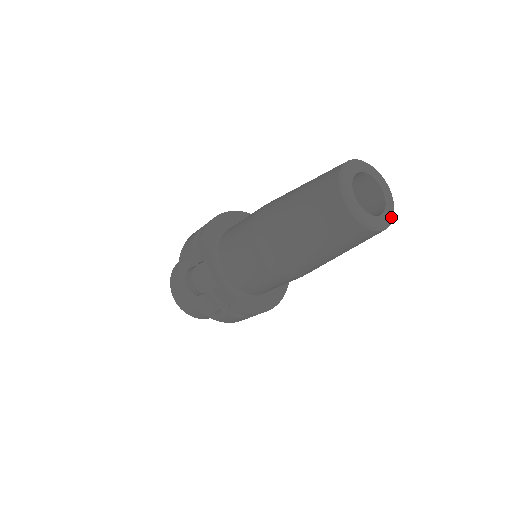
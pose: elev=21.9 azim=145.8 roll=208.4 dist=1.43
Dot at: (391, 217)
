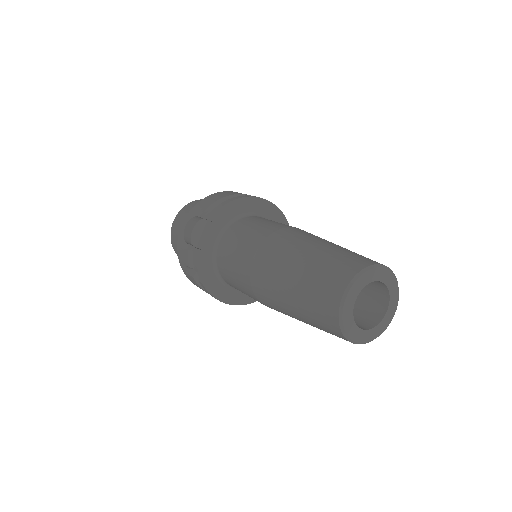
Dot at: (371, 338)
